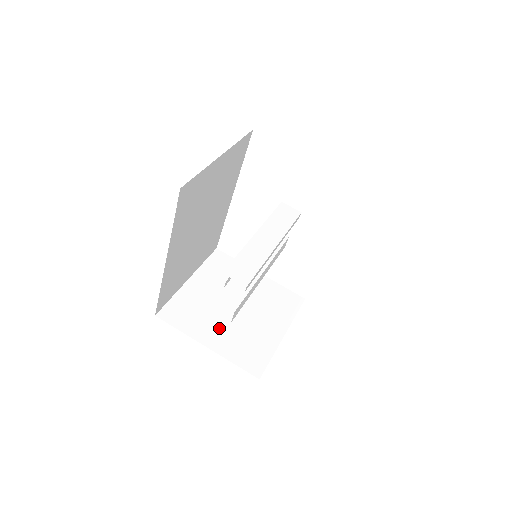
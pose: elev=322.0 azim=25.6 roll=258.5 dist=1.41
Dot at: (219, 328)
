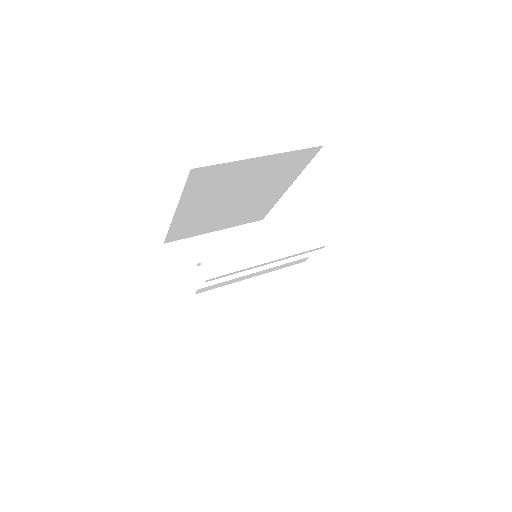
Dot at: occluded
